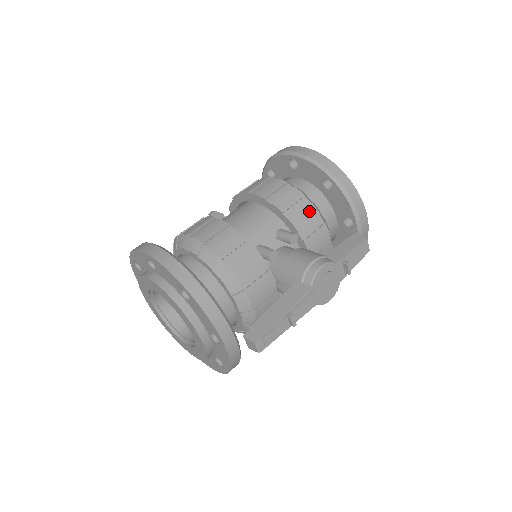
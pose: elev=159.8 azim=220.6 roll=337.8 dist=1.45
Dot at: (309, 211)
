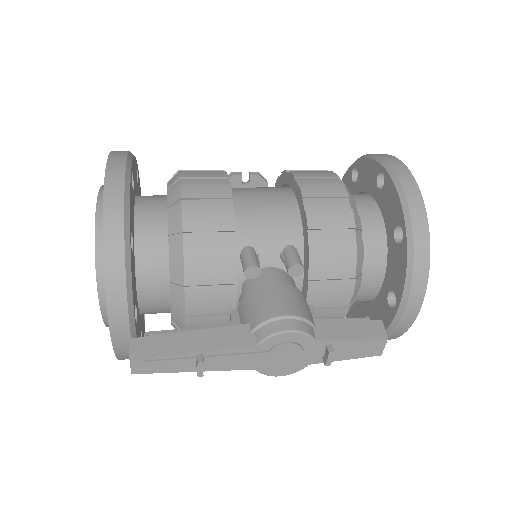
Dot at: (345, 250)
